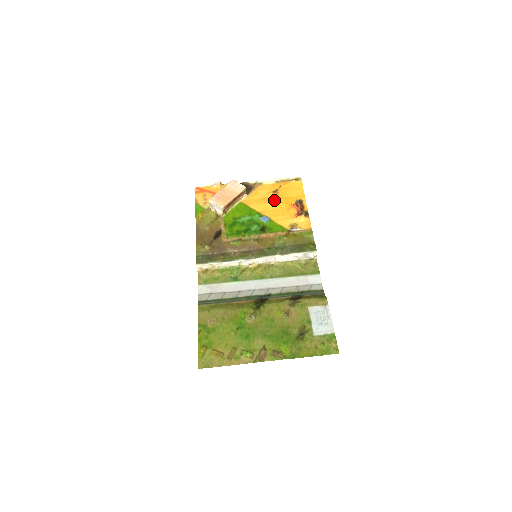
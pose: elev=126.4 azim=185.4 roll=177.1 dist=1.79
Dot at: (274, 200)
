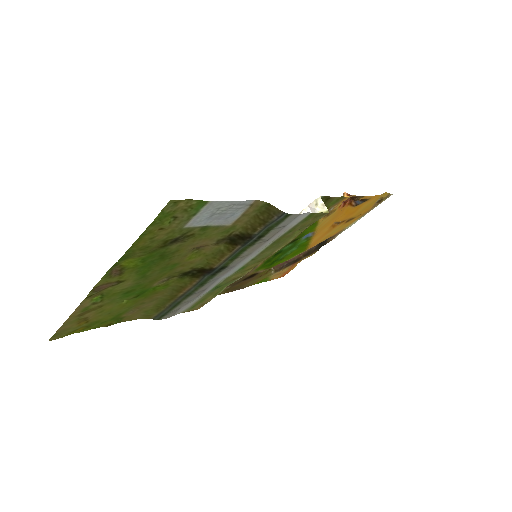
Dot at: (336, 222)
